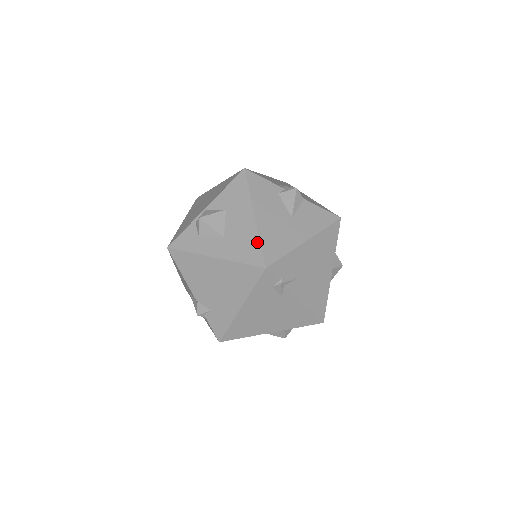
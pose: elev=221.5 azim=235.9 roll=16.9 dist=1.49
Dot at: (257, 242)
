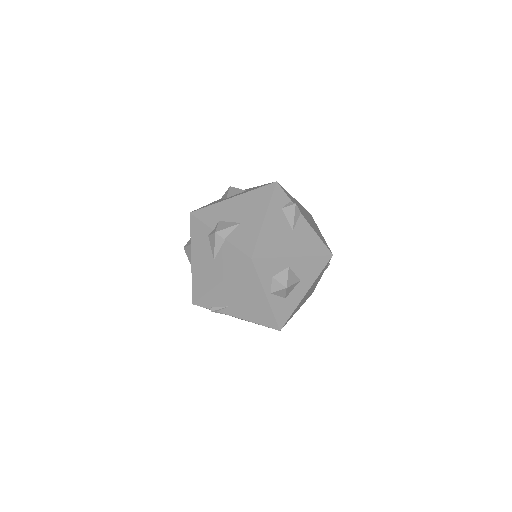
Dot at: occluded
